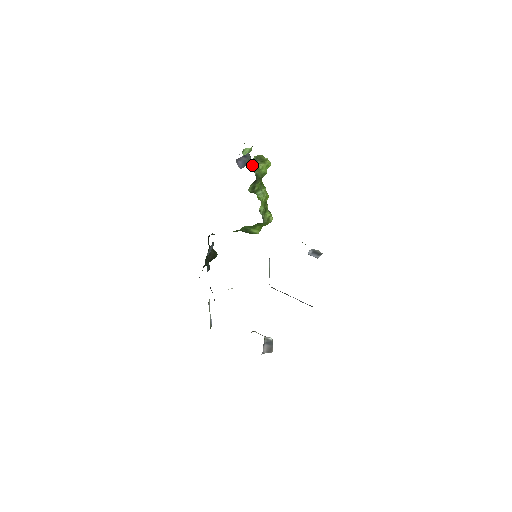
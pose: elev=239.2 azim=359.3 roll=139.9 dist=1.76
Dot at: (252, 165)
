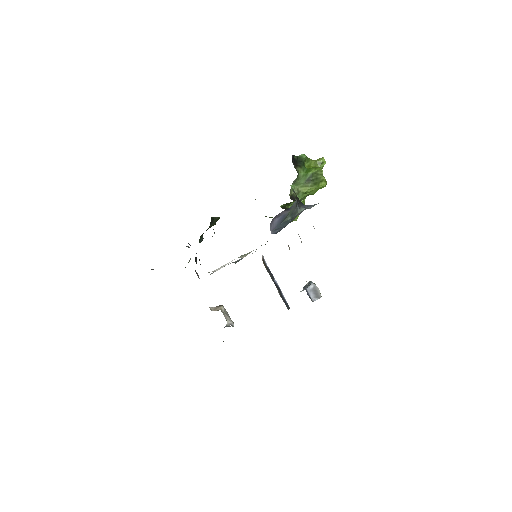
Dot at: occluded
